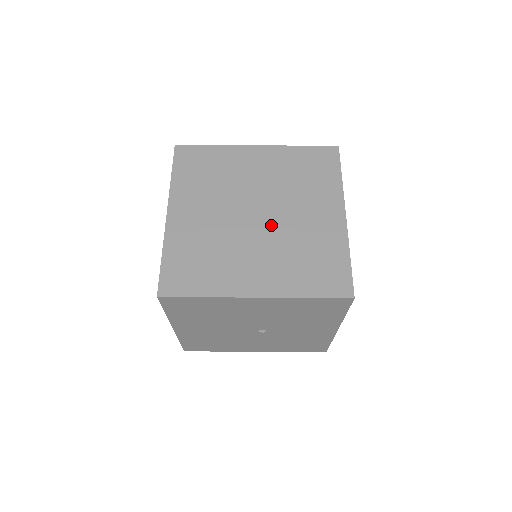
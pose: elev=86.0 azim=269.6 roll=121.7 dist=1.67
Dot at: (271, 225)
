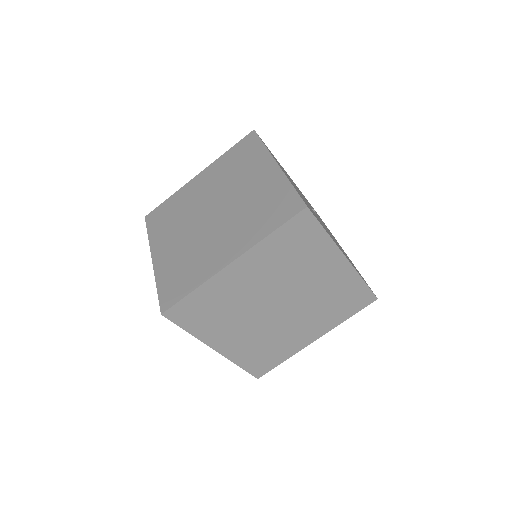
Dot at: (276, 319)
